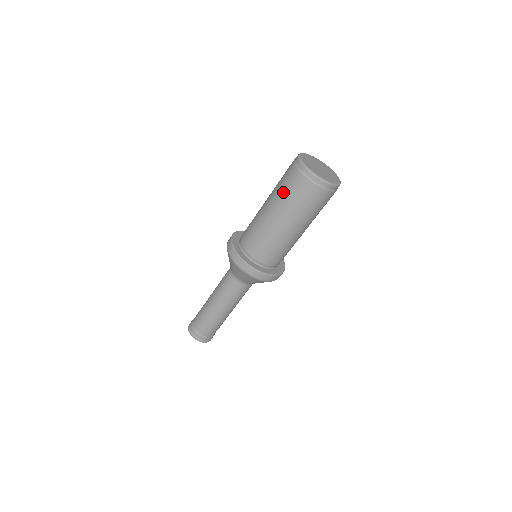
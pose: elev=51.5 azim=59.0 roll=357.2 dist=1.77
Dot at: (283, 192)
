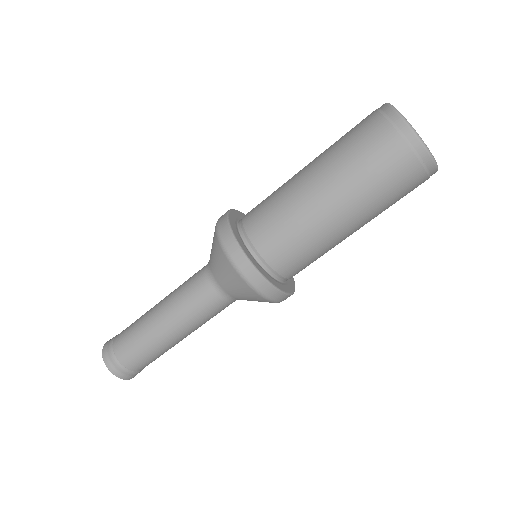
Dot at: (361, 169)
